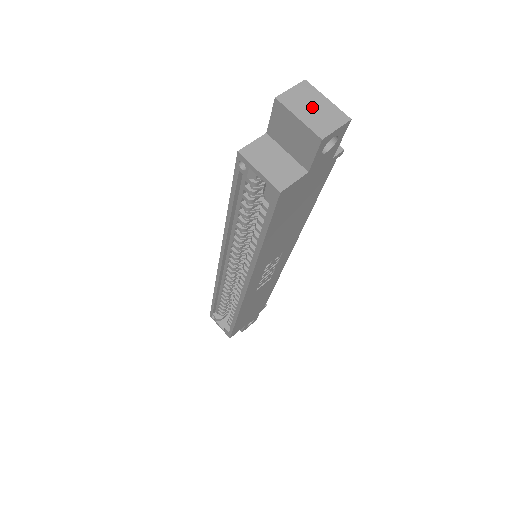
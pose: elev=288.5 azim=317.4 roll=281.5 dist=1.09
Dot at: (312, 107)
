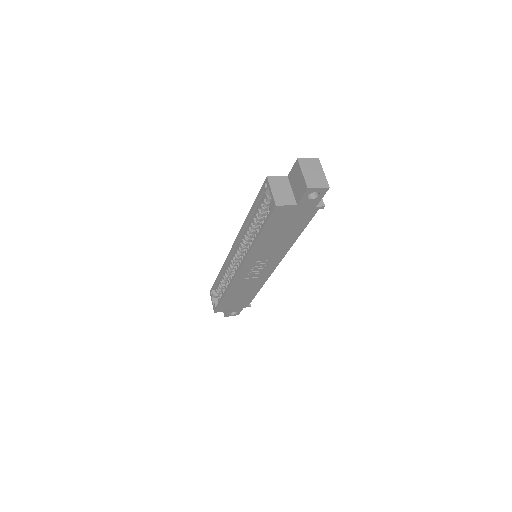
Dot at: (313, 172)
